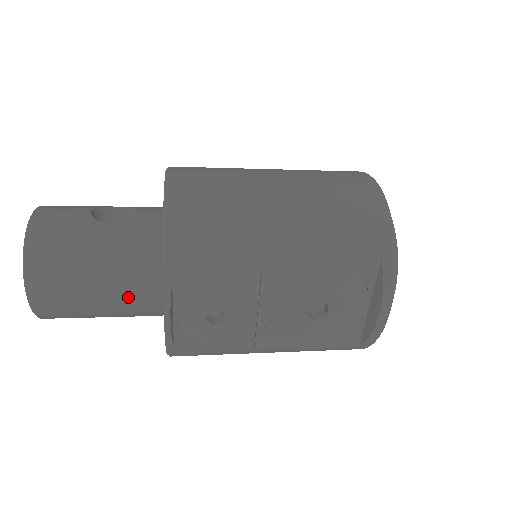
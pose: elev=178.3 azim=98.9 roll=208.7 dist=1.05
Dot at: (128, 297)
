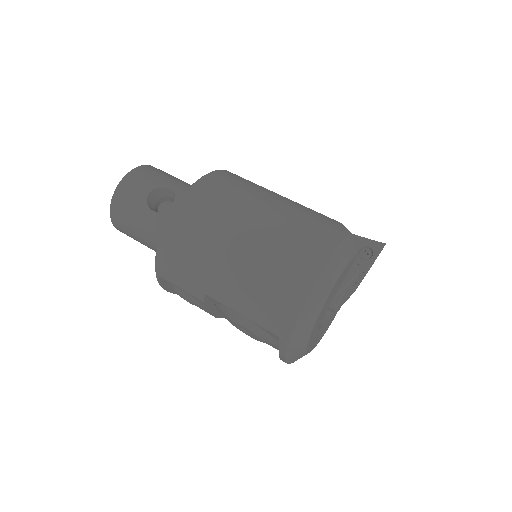
Dot at: occluded
